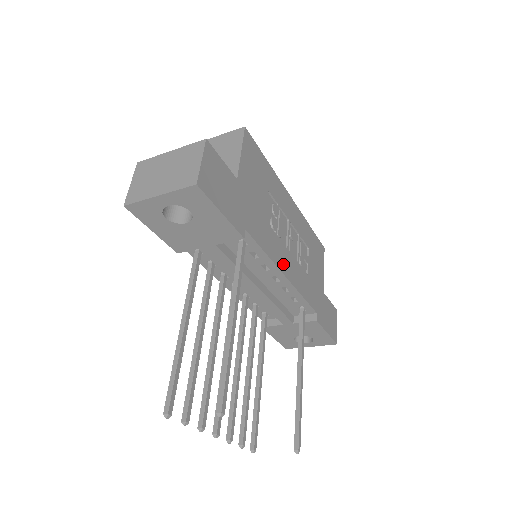
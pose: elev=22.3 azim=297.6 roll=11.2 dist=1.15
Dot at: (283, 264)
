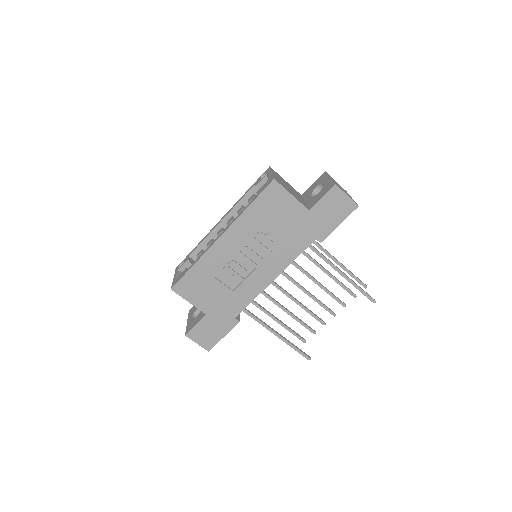
Dot at: (265, 280)
